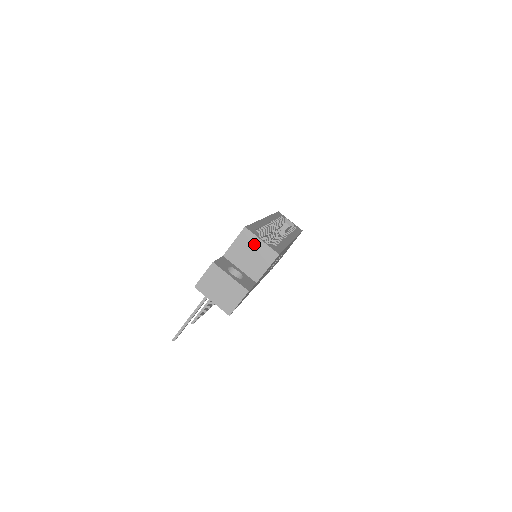
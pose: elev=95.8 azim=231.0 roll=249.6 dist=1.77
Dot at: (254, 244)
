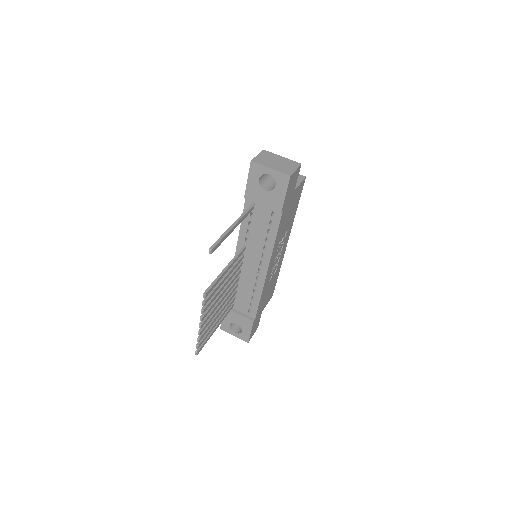
Dot at: occluded
